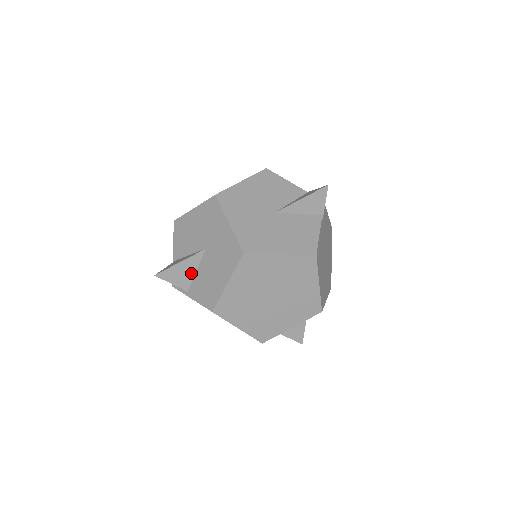
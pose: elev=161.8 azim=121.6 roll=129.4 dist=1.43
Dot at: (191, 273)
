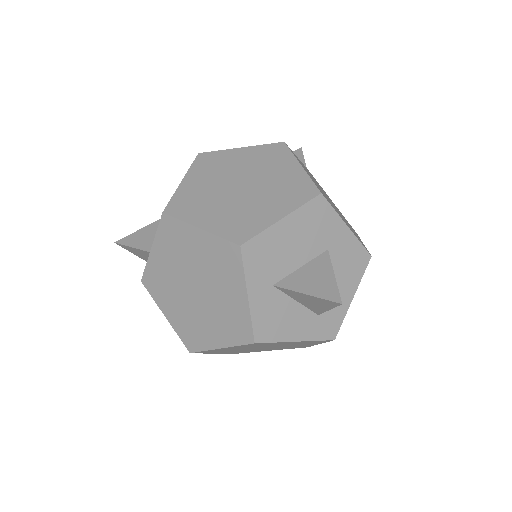
Dot at: occluded
